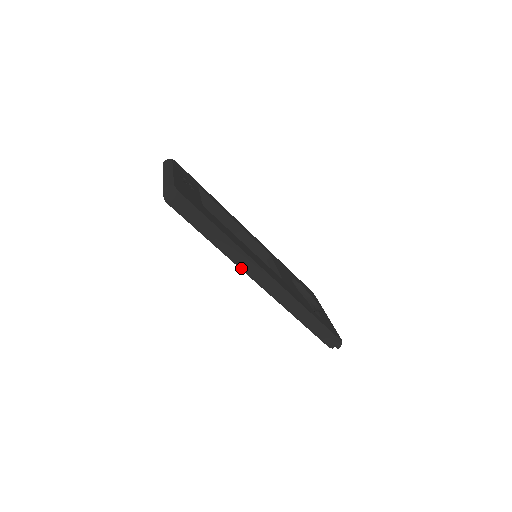
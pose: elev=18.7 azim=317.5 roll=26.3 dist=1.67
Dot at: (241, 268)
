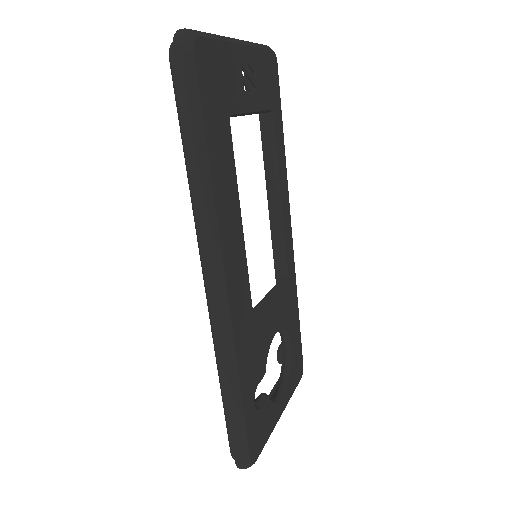
Dot at: (198, 241)
